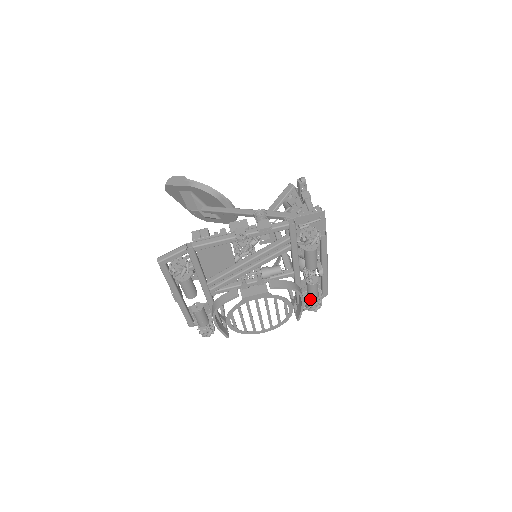
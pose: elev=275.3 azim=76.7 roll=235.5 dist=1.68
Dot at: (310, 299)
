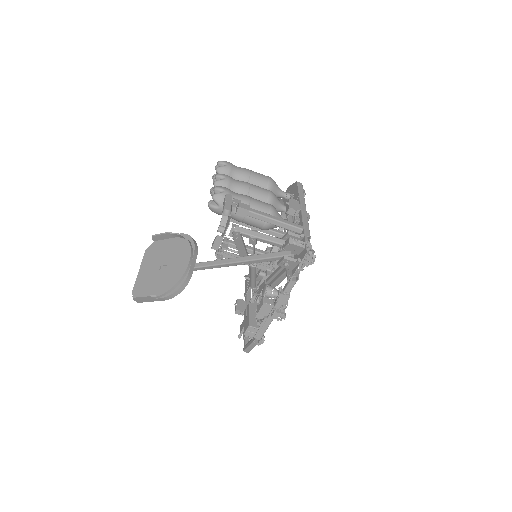
Dot at: occluded
